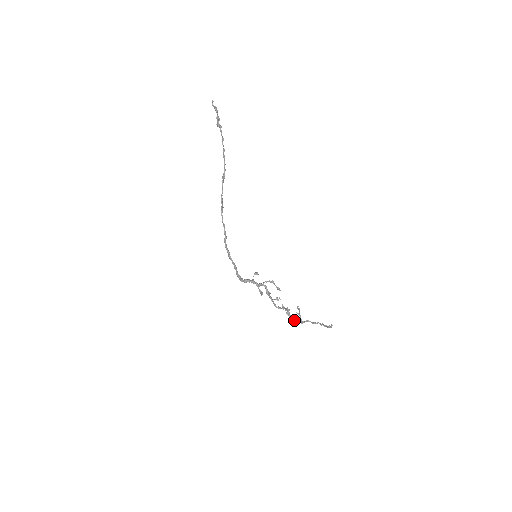
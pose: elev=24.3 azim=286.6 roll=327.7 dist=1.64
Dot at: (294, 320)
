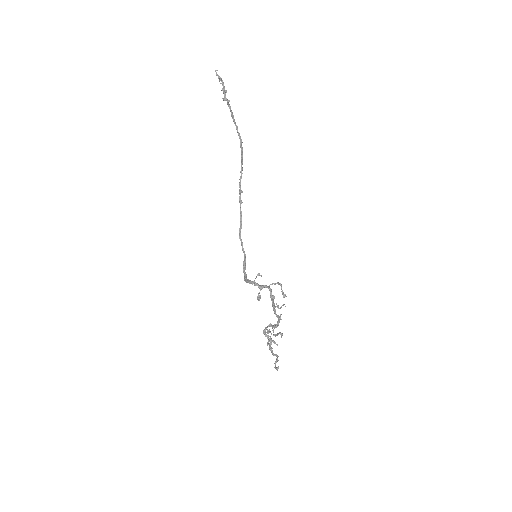
Dot at: occluded
